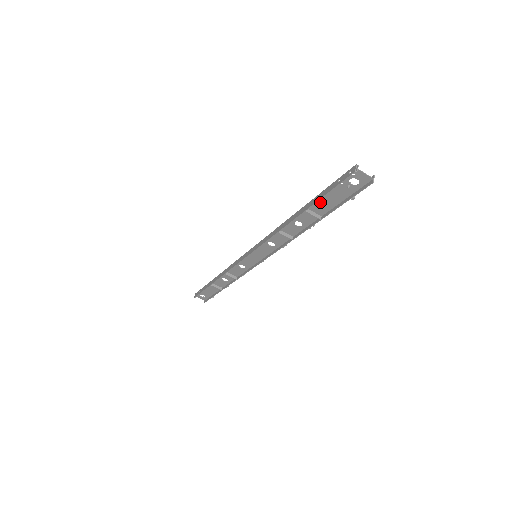
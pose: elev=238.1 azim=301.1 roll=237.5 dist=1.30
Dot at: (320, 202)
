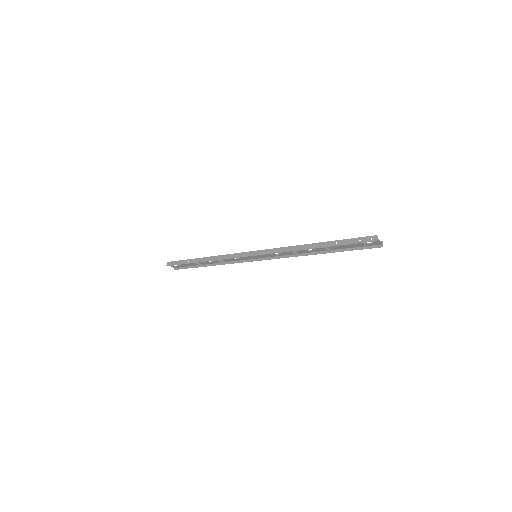
Dot at: (337, 245)
